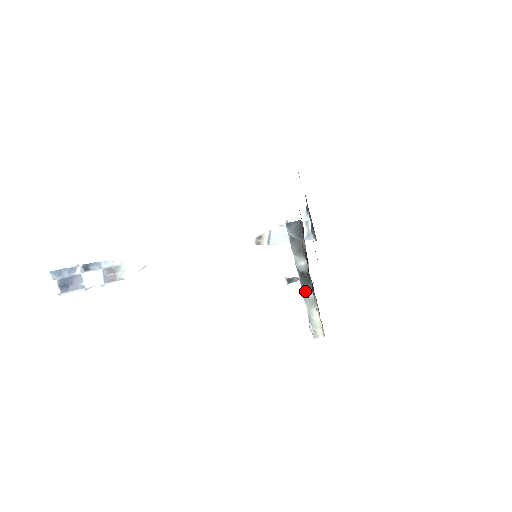
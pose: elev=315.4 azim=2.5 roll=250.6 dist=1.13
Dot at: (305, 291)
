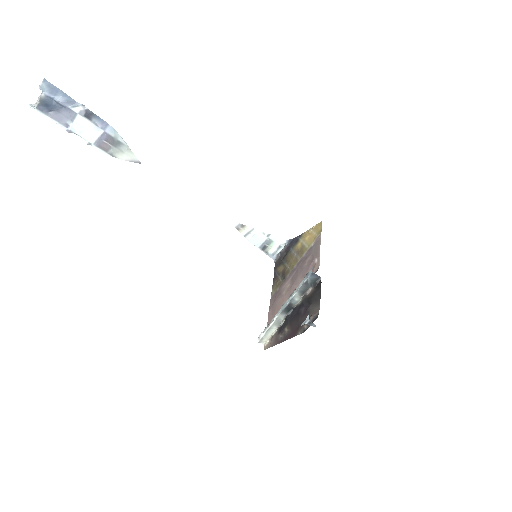
Dot at: (282, 314)
